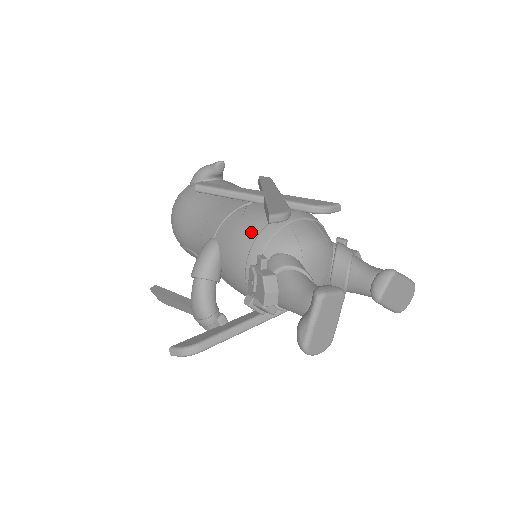
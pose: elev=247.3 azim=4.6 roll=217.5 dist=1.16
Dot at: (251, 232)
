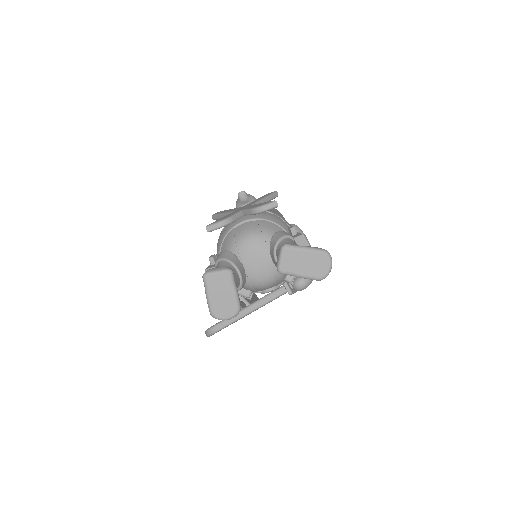
Dot at: (218, 240)
